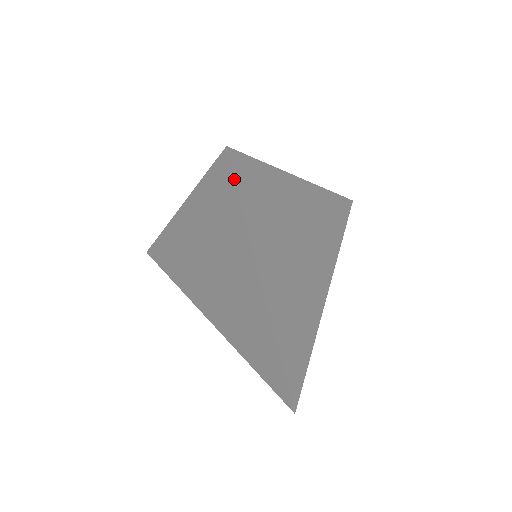
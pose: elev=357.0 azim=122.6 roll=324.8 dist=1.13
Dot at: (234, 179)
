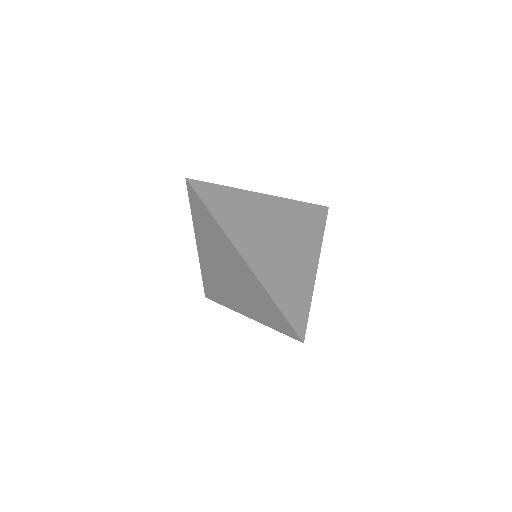
Dot at: (196, 193)
